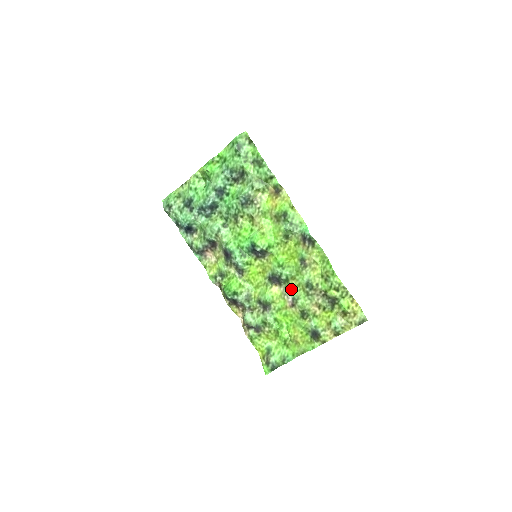
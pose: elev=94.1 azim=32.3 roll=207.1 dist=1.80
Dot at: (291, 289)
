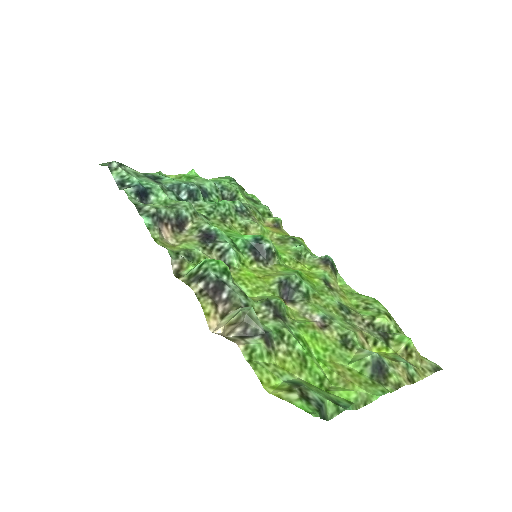
Dot at: (316, 306)
